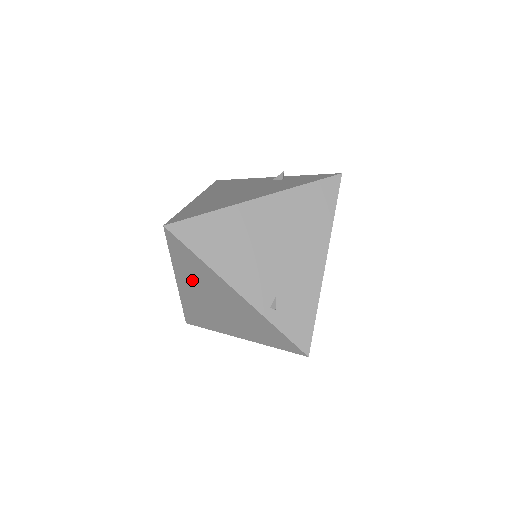
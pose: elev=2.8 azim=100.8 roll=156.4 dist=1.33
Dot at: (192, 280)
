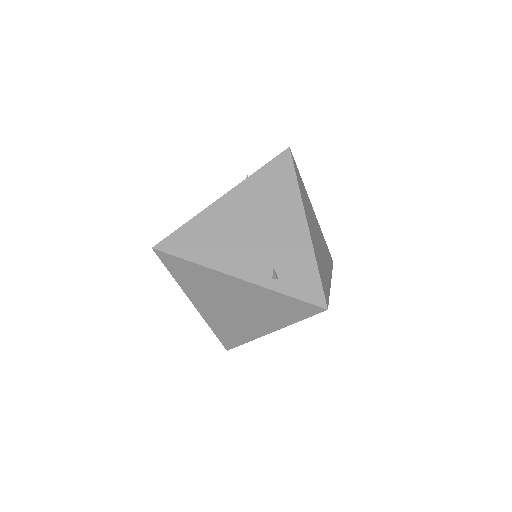
Dot at: (202, 292)
